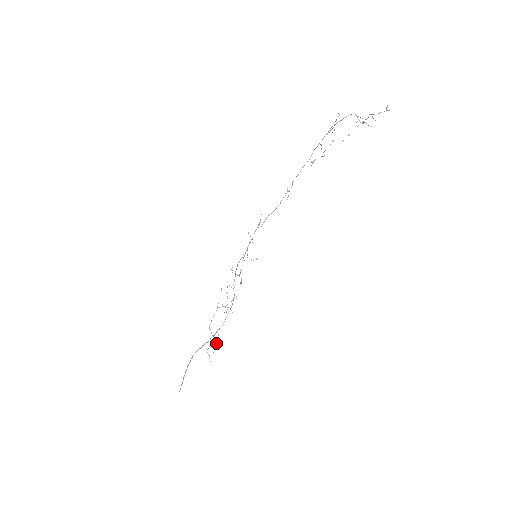
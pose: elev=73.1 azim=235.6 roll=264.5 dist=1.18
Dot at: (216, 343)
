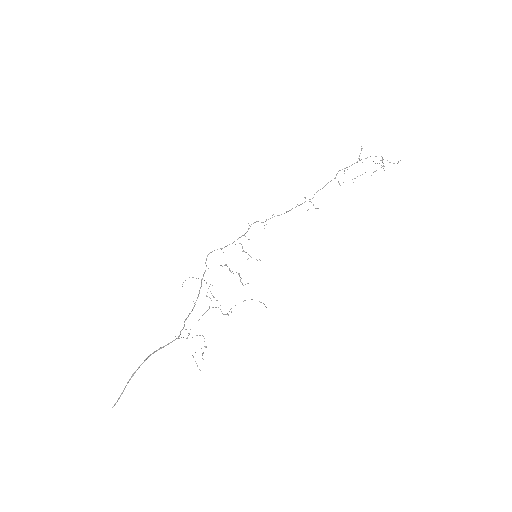
Dot at: occluded
